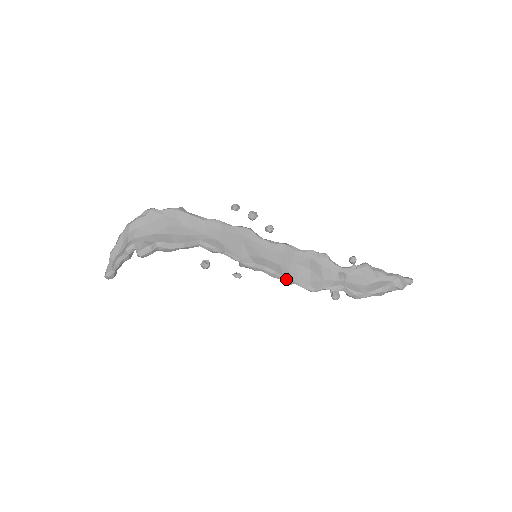
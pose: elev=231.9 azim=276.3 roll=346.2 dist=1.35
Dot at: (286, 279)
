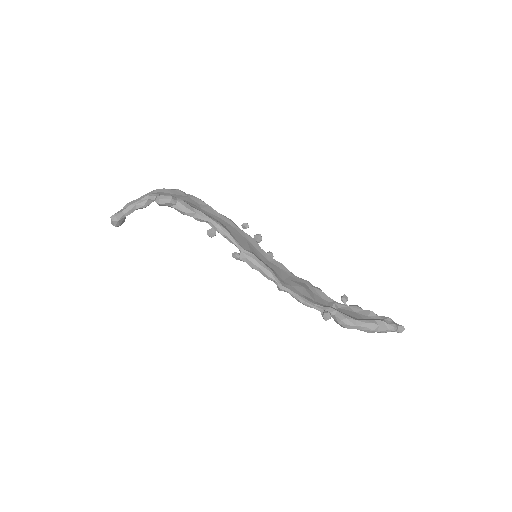
Dot at: (280, 282)
